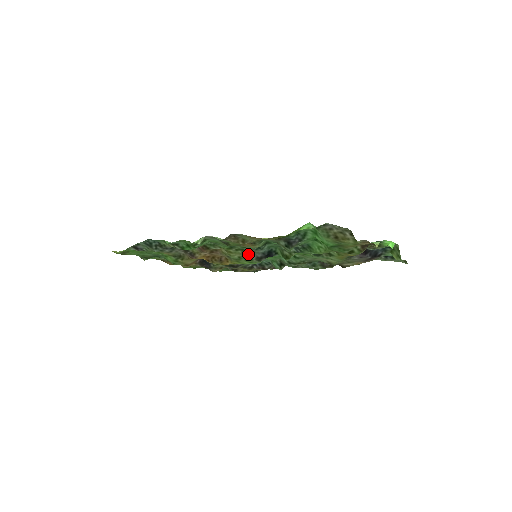
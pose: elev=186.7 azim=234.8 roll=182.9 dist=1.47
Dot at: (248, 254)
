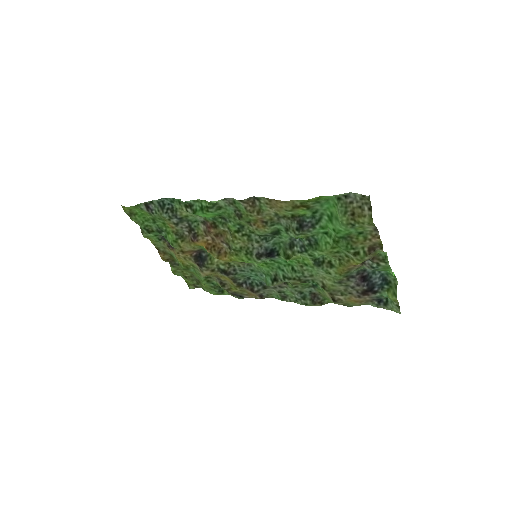
Dot at: (251, 246)
